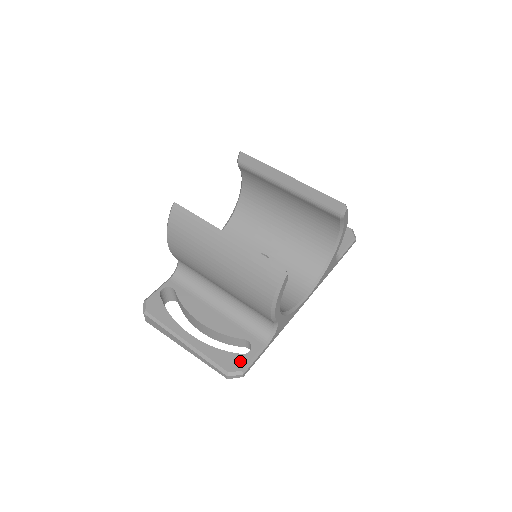
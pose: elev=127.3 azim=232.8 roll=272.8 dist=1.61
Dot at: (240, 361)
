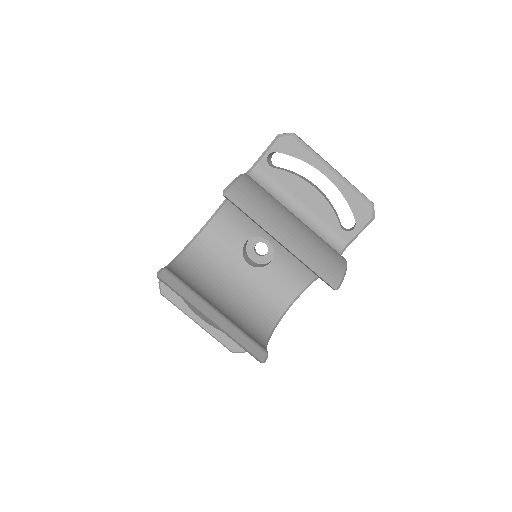
Dot at: occluded
